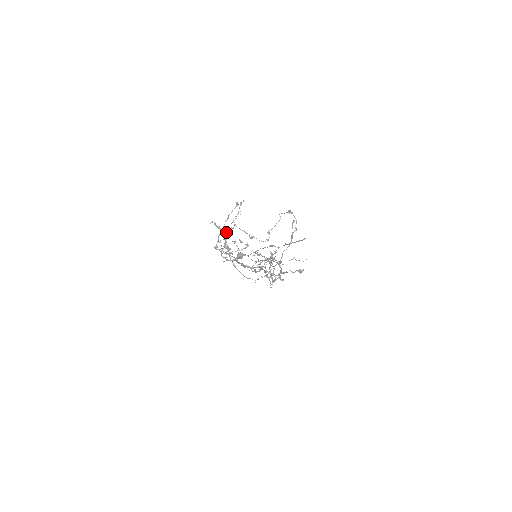
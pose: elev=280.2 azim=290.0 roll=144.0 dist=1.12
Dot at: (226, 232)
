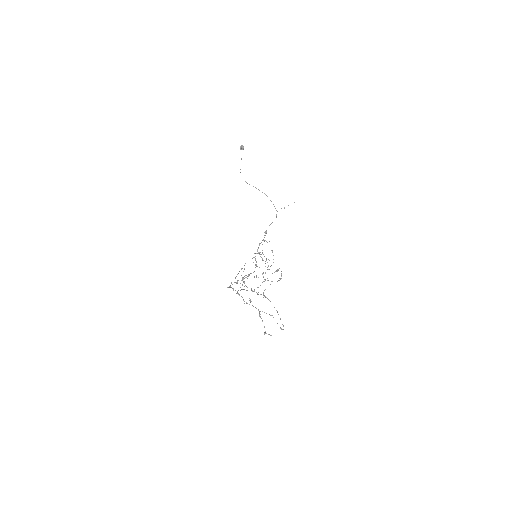
Dot at: occluded
